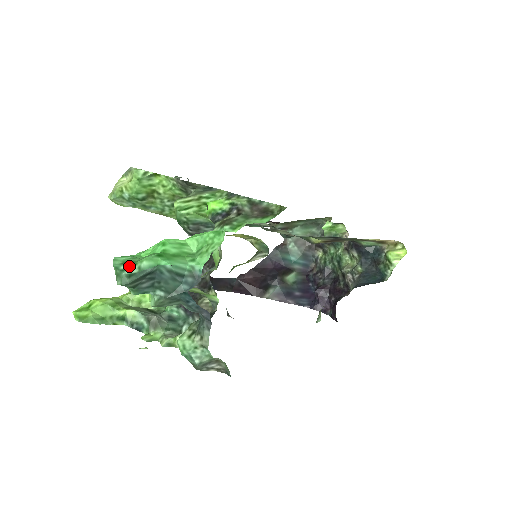
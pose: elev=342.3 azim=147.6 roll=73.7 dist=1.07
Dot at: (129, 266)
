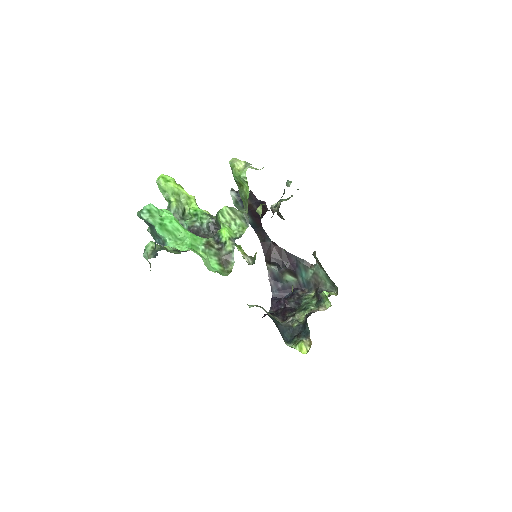
Dot at: (147, 214)
